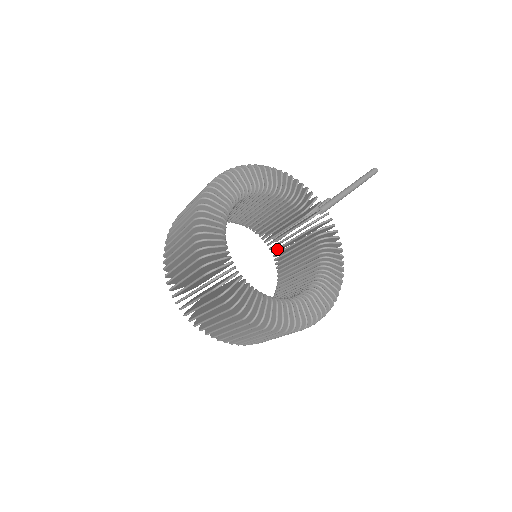
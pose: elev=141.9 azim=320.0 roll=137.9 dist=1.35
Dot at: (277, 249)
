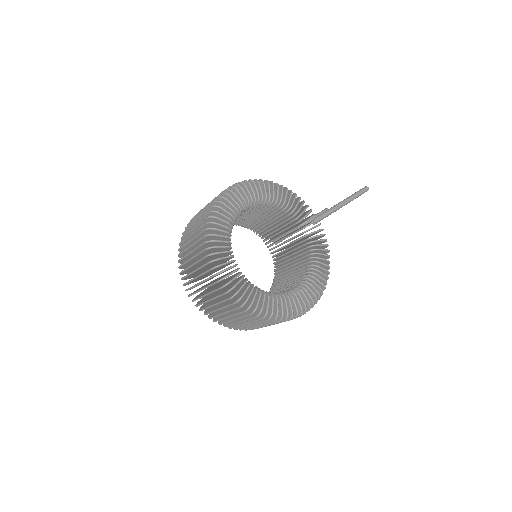
Dot at: (275, 251)
